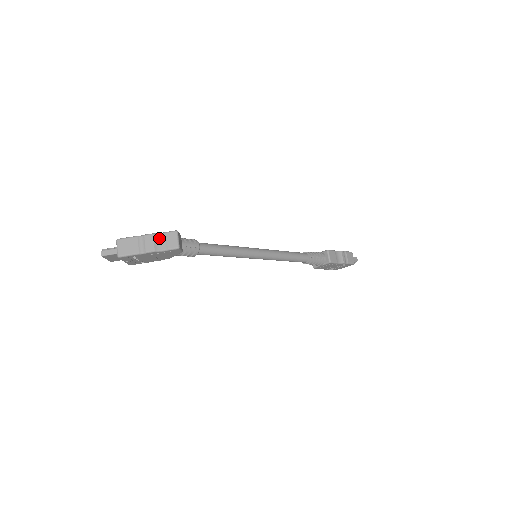
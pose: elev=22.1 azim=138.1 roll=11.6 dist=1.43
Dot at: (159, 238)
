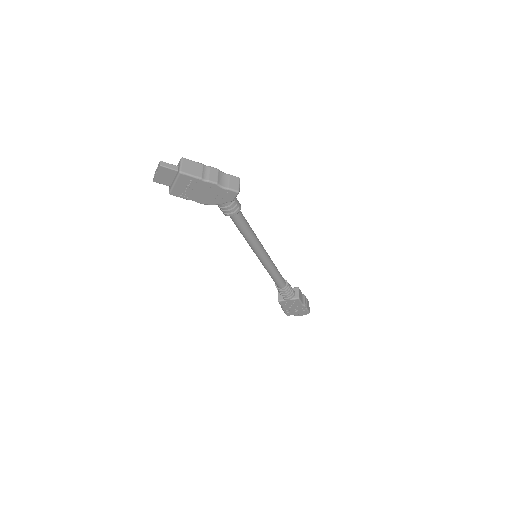
Dot at: (222, 176)
